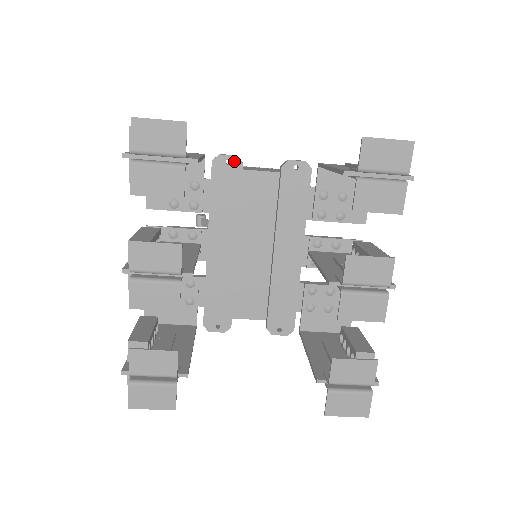
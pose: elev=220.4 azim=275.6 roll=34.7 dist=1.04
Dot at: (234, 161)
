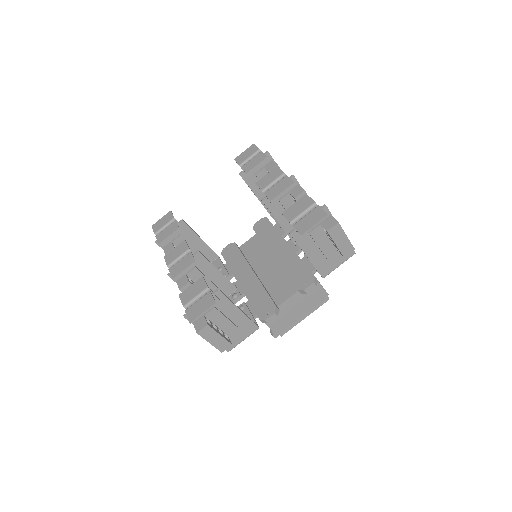
Dot at: (231, 245)
